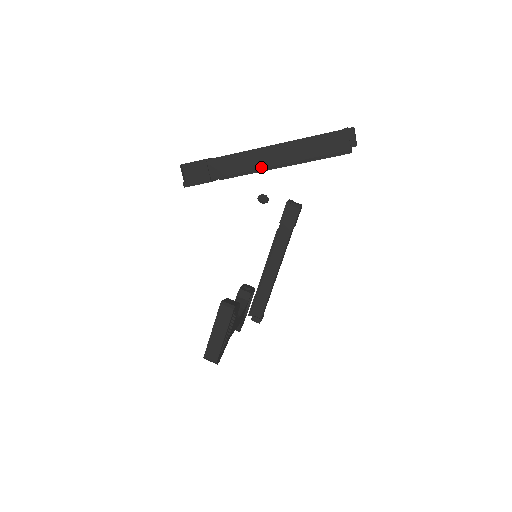
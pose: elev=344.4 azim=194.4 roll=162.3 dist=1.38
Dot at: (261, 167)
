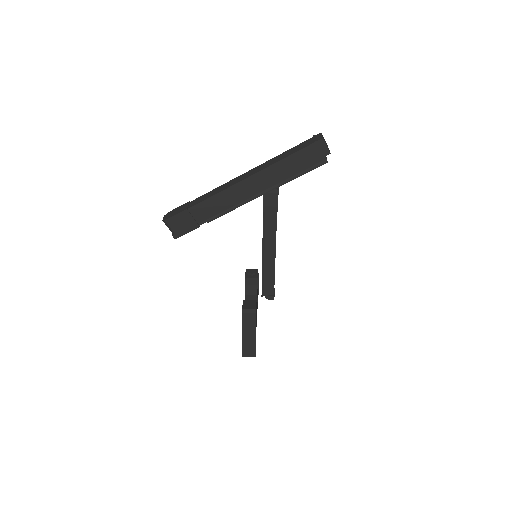
Dot at: (244, 199)
